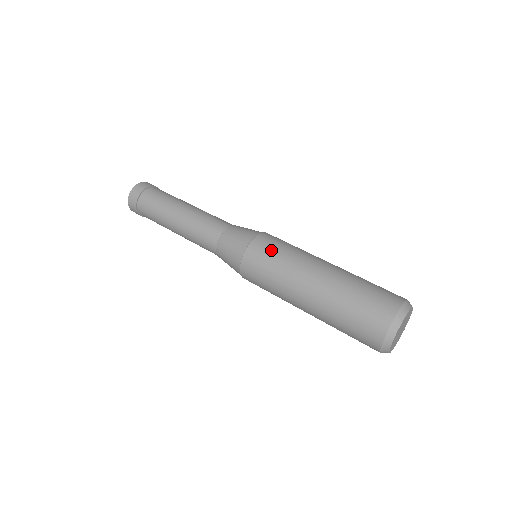
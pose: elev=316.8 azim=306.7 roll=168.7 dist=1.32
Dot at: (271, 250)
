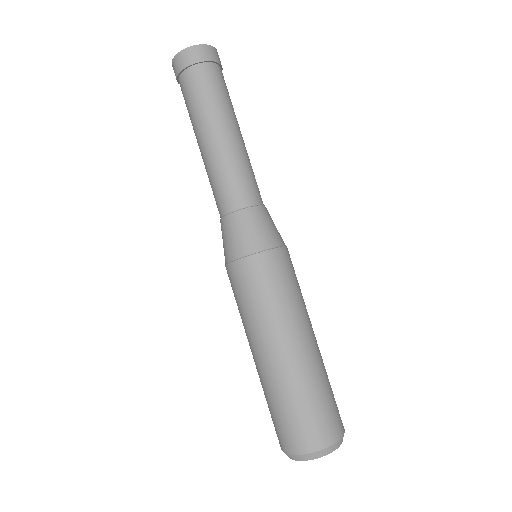
Dot at: (287, 276)
